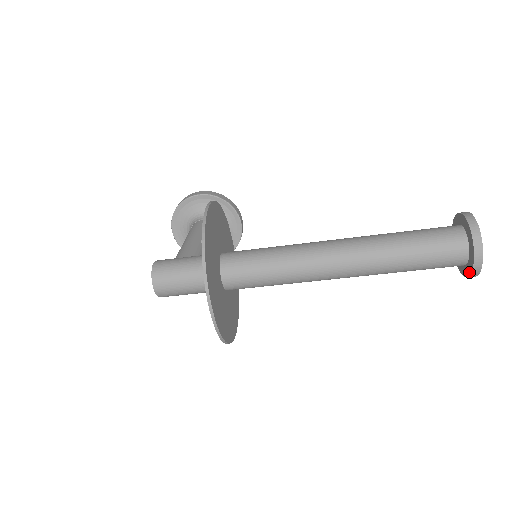
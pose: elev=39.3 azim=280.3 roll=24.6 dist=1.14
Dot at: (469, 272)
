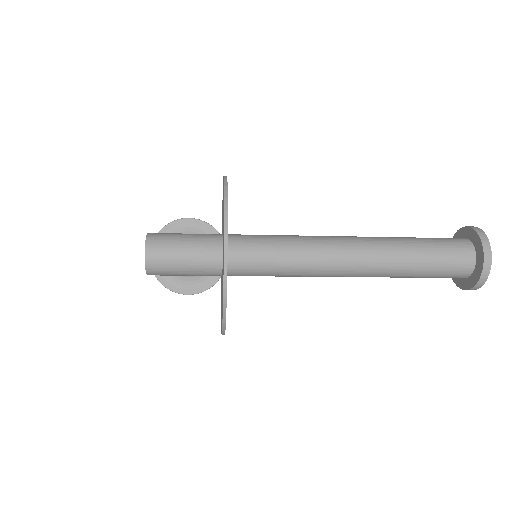
Dot at: (477, 277)
